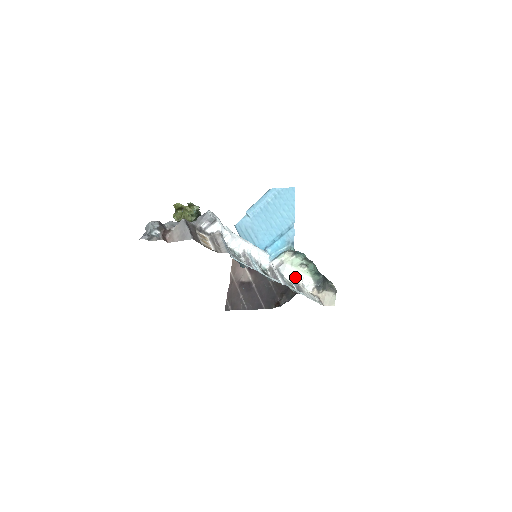
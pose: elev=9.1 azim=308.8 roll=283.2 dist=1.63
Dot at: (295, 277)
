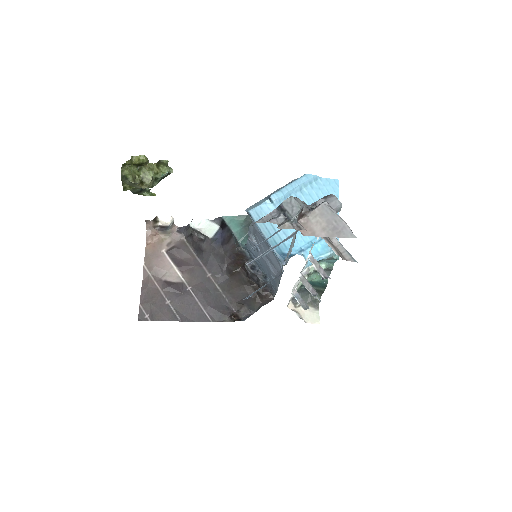
Dot at: (295, 288)
